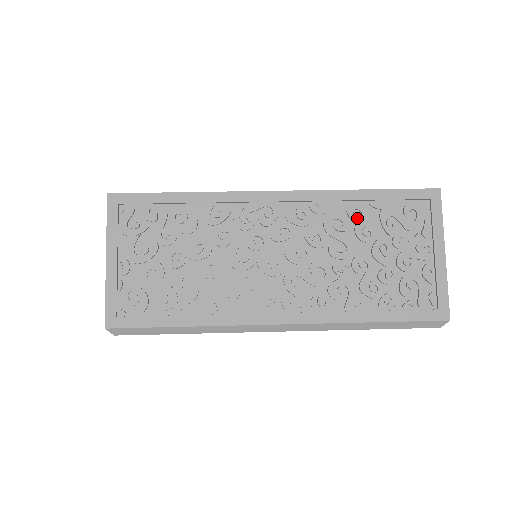
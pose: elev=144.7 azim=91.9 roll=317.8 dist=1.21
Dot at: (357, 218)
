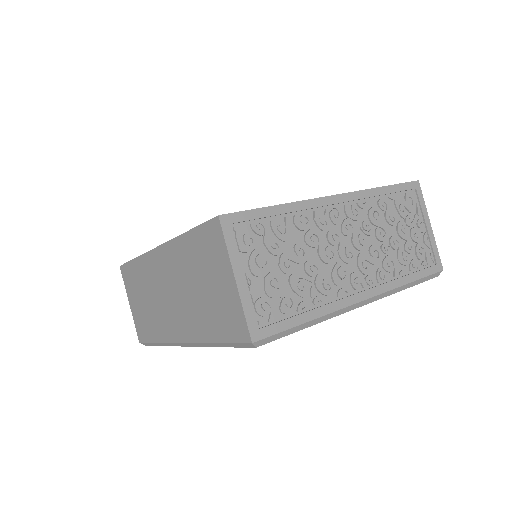
Dot at: (385, 208)
